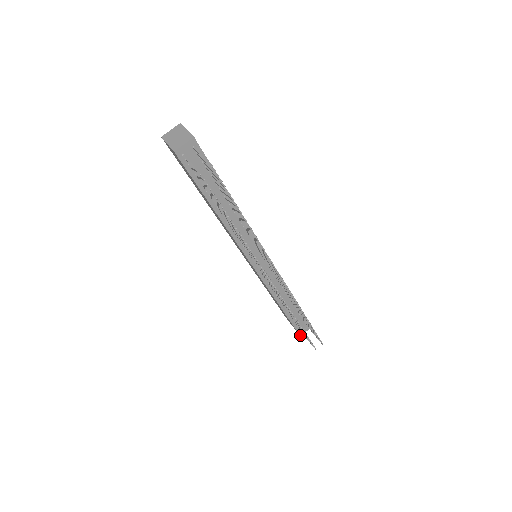
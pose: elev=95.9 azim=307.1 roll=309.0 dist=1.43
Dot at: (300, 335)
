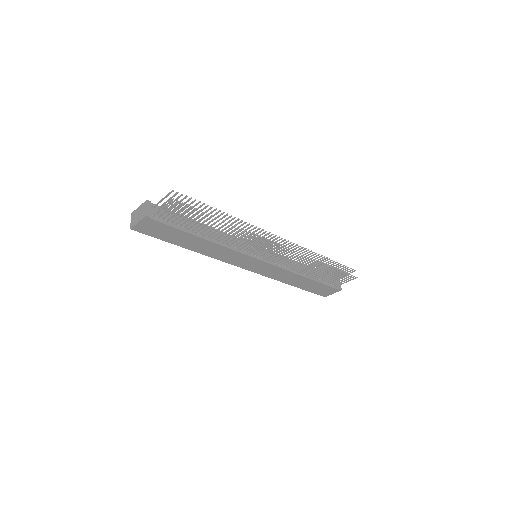
Dot at: occluded
